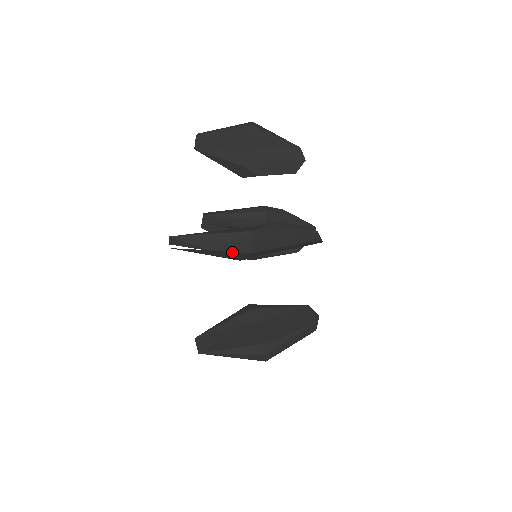
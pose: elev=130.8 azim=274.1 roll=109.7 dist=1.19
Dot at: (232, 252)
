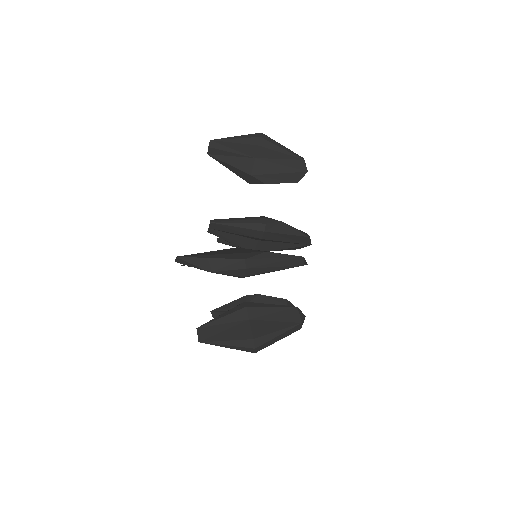
Dot at: (227, 275)
